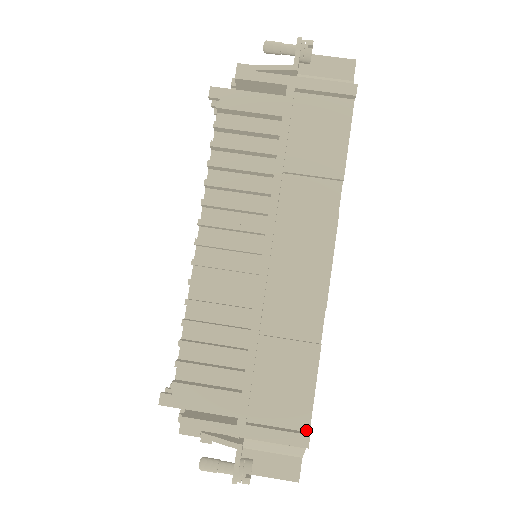
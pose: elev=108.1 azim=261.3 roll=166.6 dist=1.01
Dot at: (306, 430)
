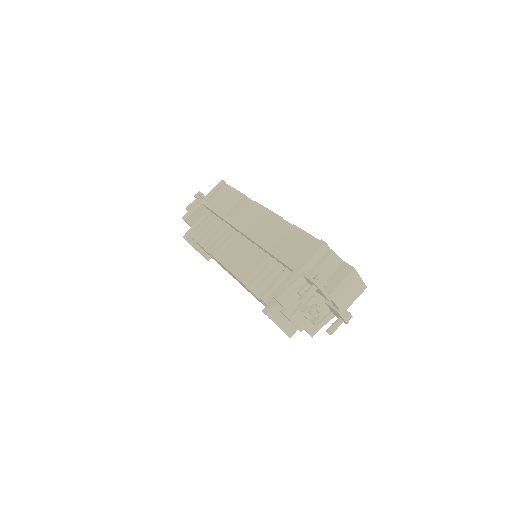
Dot at: occluded
